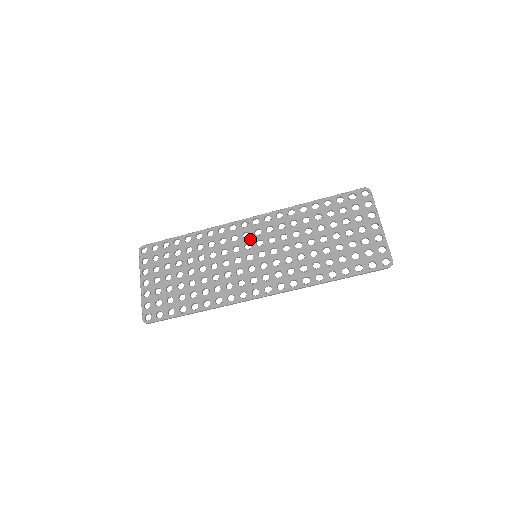
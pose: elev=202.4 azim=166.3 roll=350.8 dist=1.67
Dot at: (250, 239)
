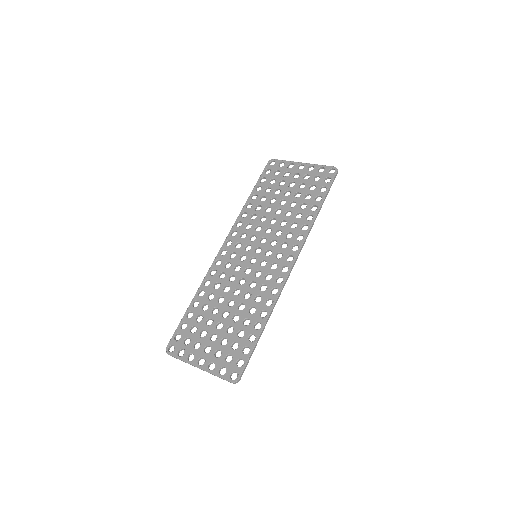
Dot at: (239, 253)
